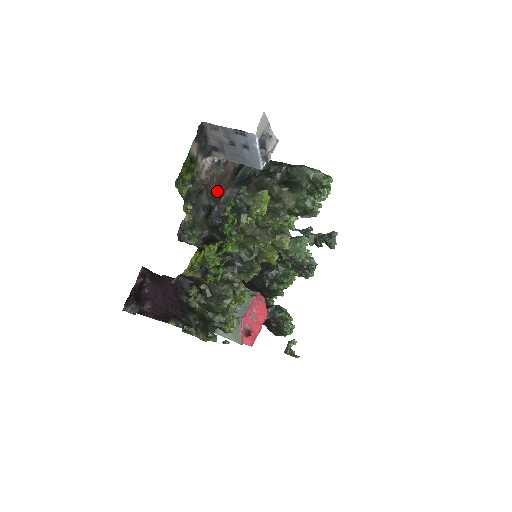
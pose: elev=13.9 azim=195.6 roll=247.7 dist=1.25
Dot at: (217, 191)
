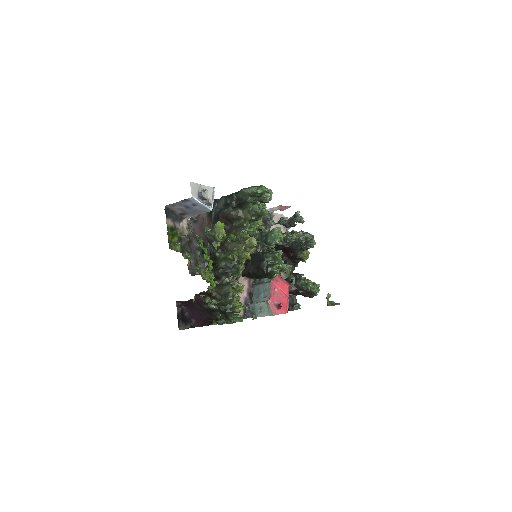
Dot at: (203, 234)
